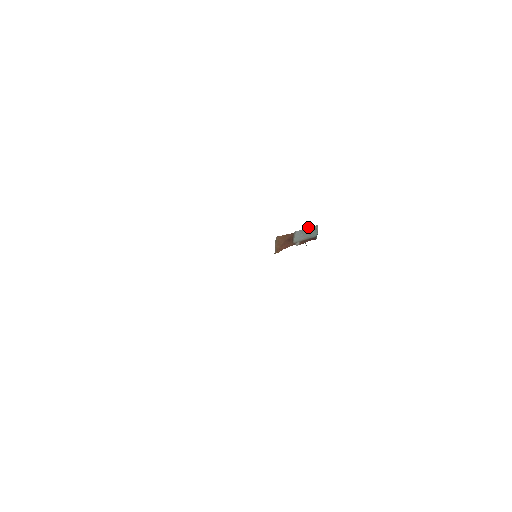
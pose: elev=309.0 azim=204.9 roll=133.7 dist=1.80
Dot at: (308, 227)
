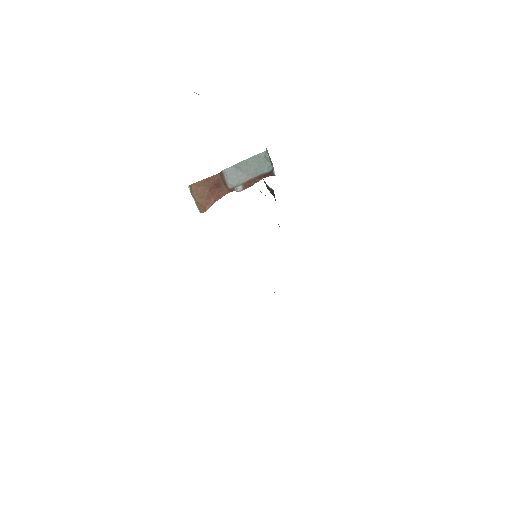
Dot at: occluded
